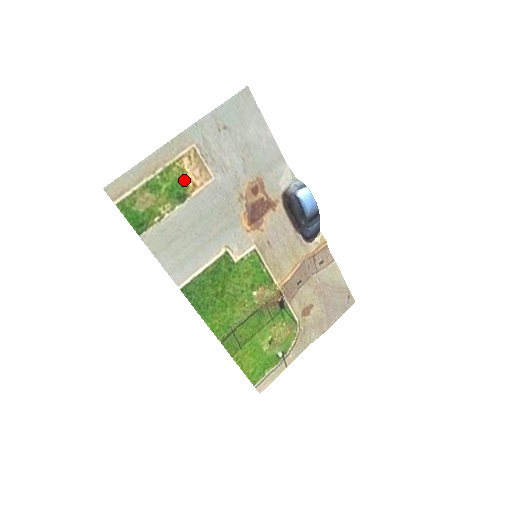
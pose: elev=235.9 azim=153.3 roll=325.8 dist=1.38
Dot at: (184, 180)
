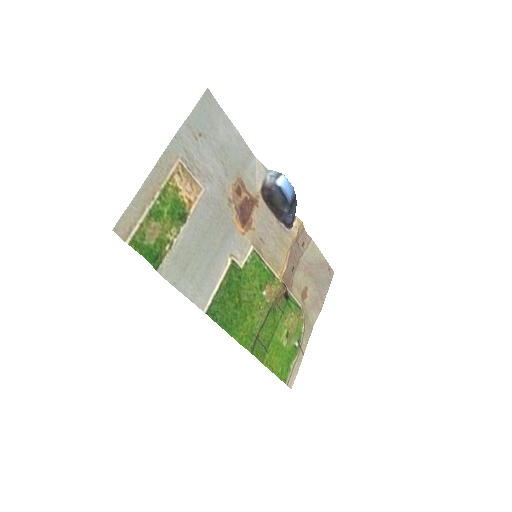
Dot at: (180, 199)
